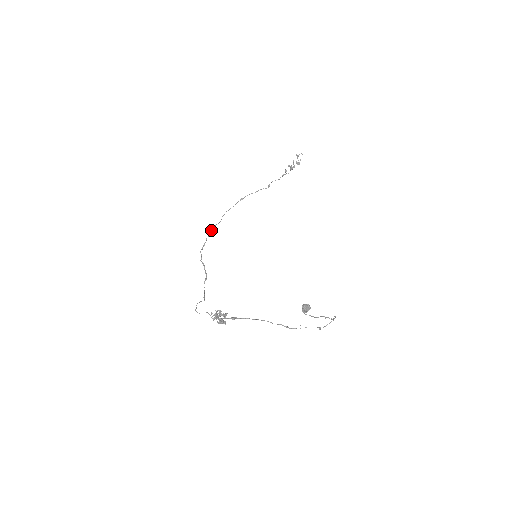
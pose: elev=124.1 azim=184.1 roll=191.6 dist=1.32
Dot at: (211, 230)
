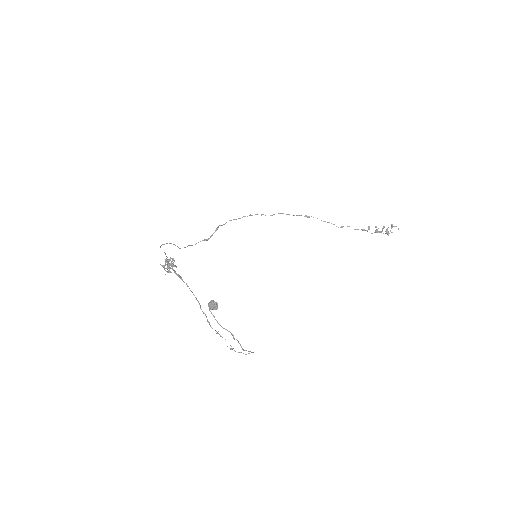
Dot at: occluded
